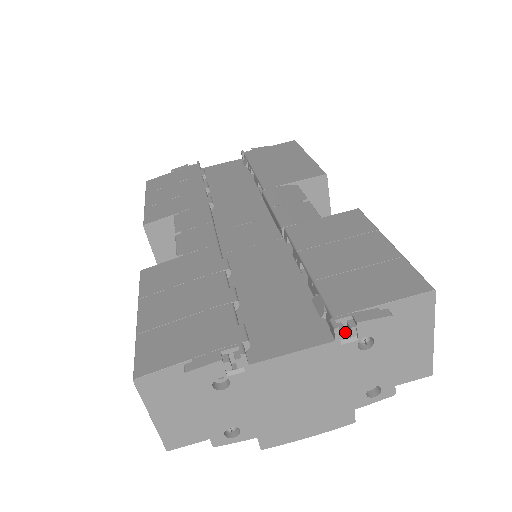
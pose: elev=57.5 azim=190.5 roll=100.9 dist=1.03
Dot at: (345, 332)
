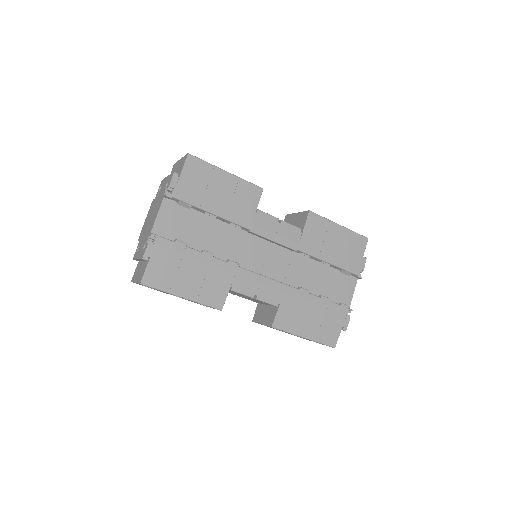
Dot at: occluded
